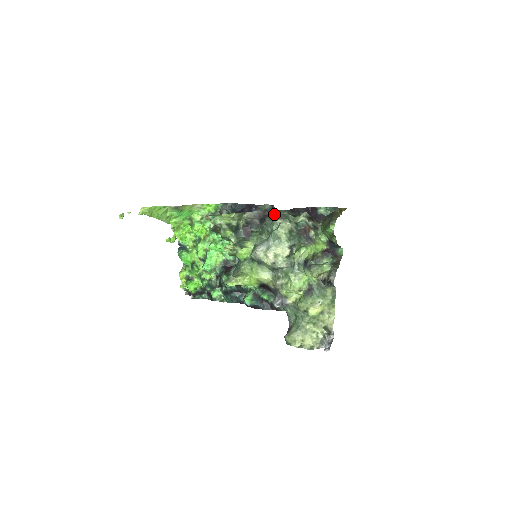
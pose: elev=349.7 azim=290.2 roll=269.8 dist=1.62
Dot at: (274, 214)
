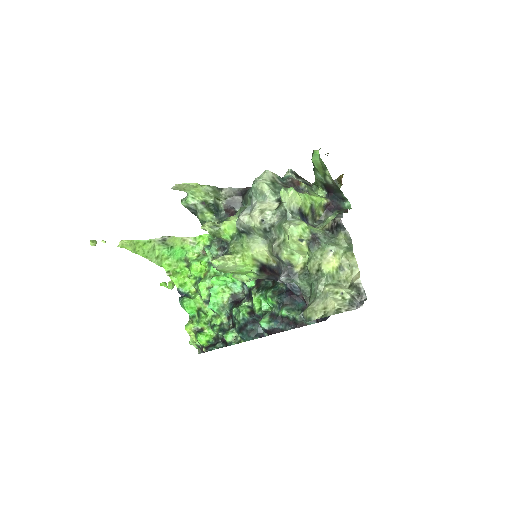
Dot at: occluded
